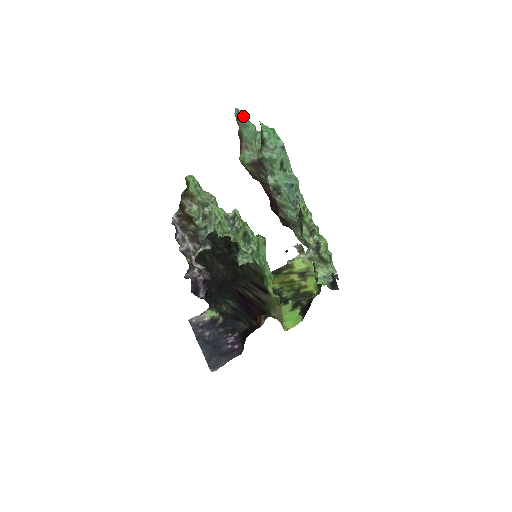
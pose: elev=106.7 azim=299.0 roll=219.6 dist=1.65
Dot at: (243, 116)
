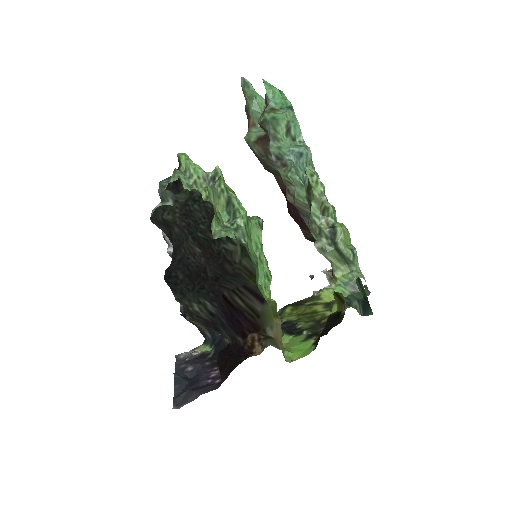
Dot at: (250, 86)
